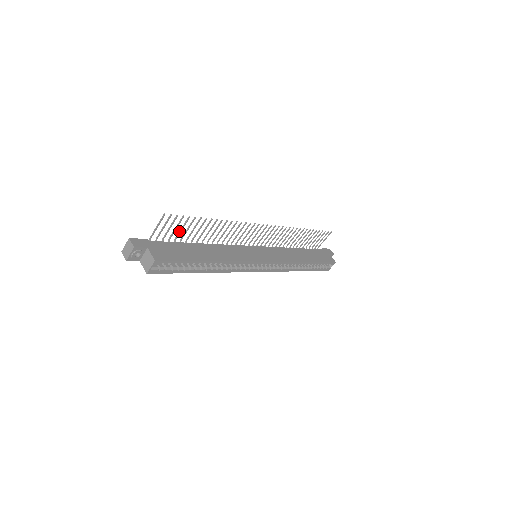
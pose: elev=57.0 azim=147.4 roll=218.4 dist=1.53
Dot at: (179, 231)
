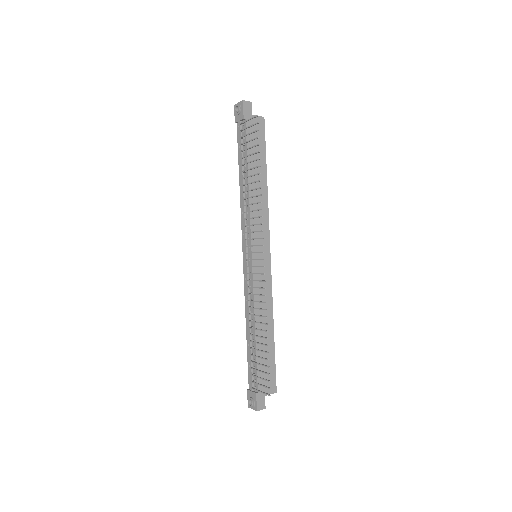
Dot at: occluded
